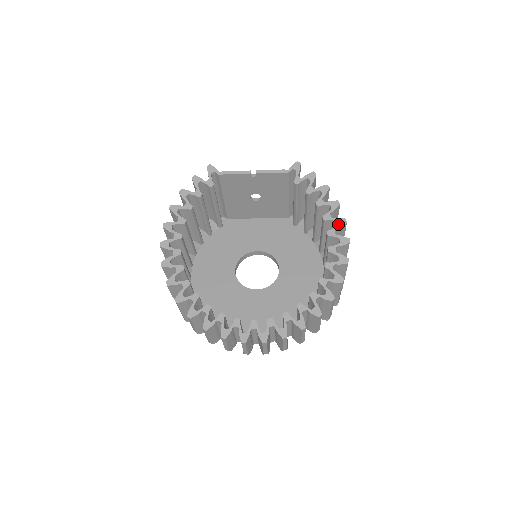
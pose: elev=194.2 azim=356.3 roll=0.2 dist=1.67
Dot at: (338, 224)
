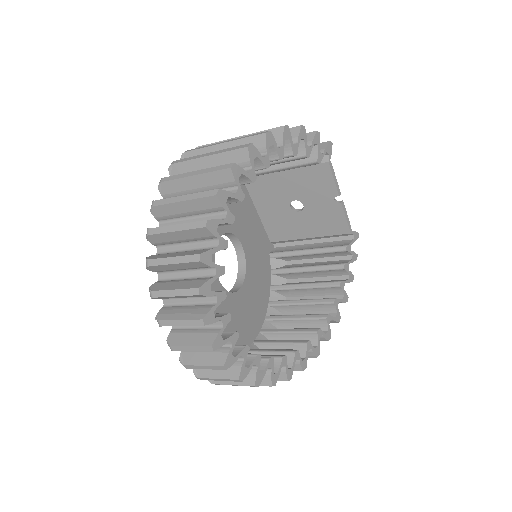
Dot at: (336, 317)
